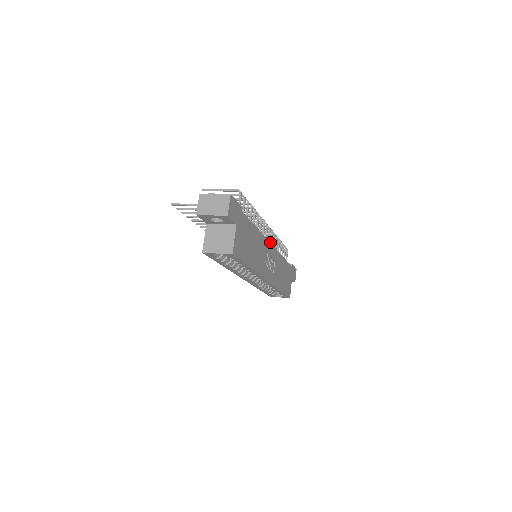
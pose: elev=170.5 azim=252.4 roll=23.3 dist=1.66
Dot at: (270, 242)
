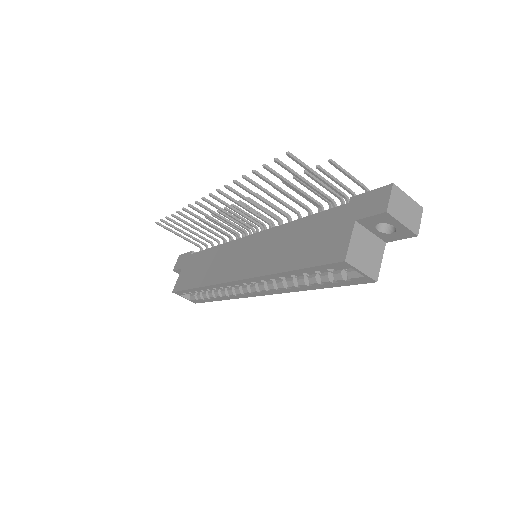
Dot at: occluded
